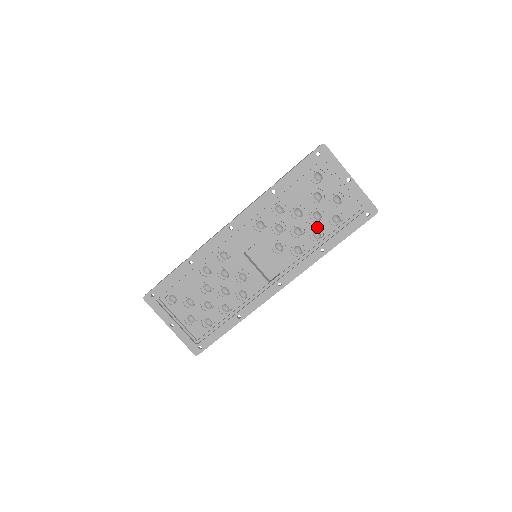
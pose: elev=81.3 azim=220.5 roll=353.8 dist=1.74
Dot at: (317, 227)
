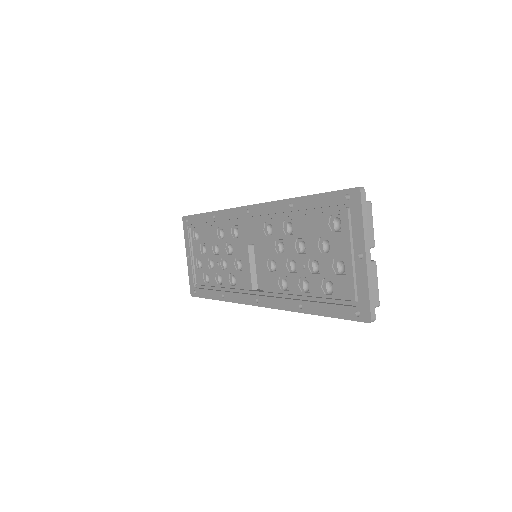
Dot at: (310, 278)
